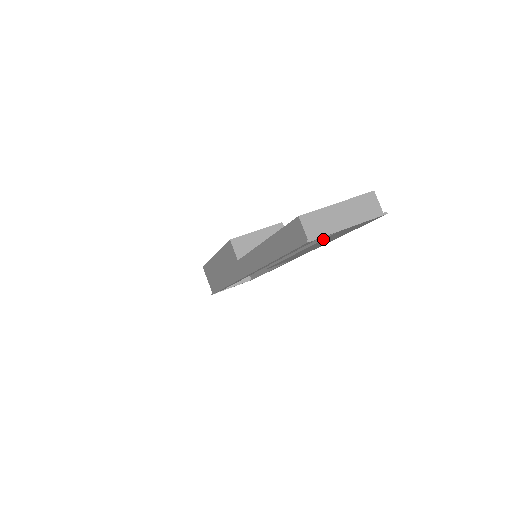
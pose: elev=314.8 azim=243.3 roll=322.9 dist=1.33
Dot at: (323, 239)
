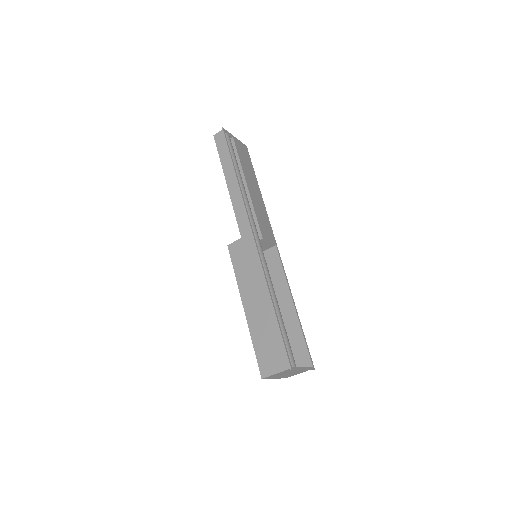
Dot at: (236, 149)
